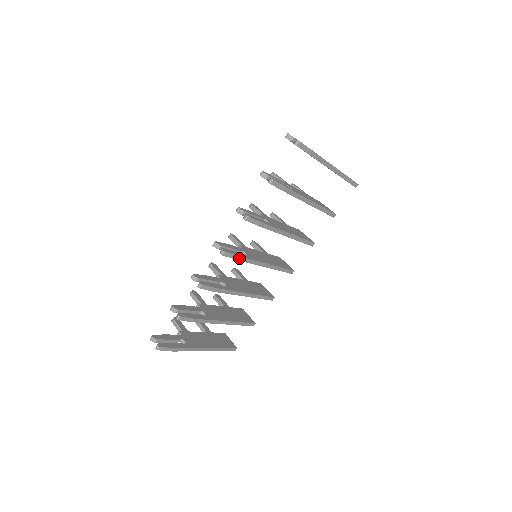
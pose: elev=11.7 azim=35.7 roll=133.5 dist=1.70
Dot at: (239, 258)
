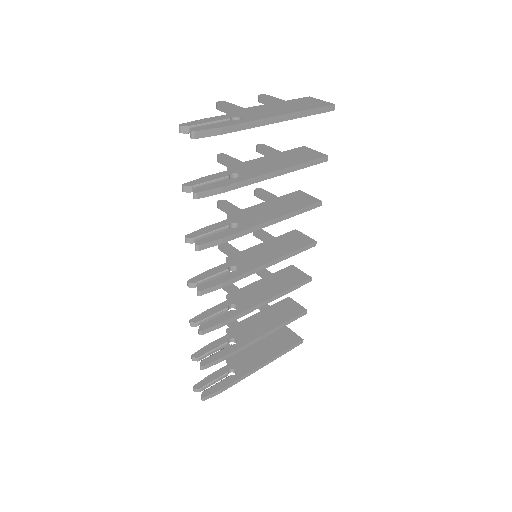
Dot at: (225, 284)
